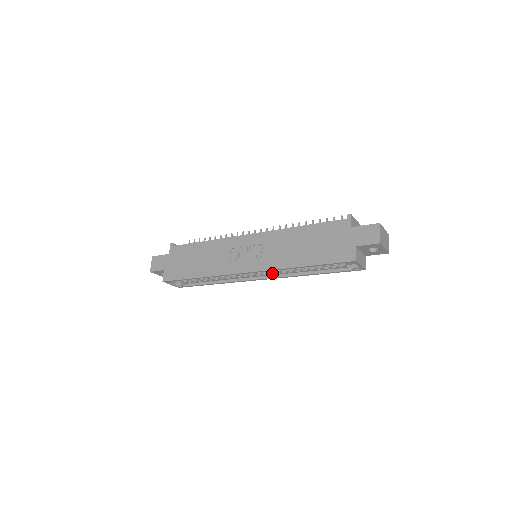
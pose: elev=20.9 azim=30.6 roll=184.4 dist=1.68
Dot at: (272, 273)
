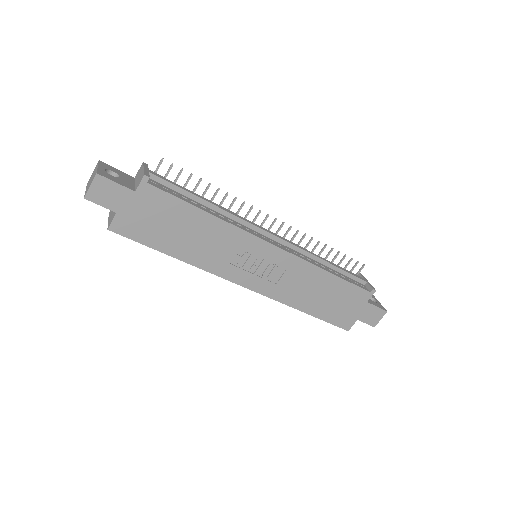
Dot at: occluded
